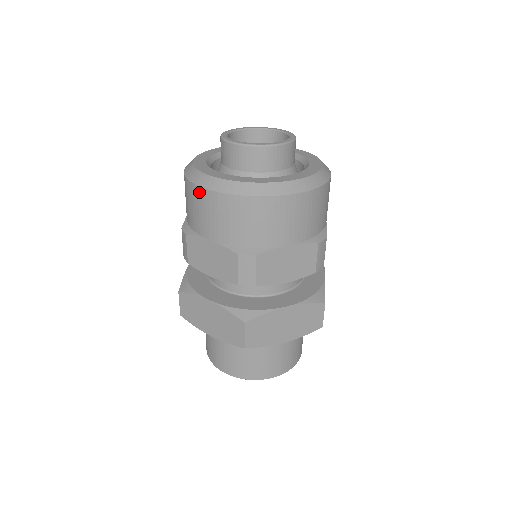
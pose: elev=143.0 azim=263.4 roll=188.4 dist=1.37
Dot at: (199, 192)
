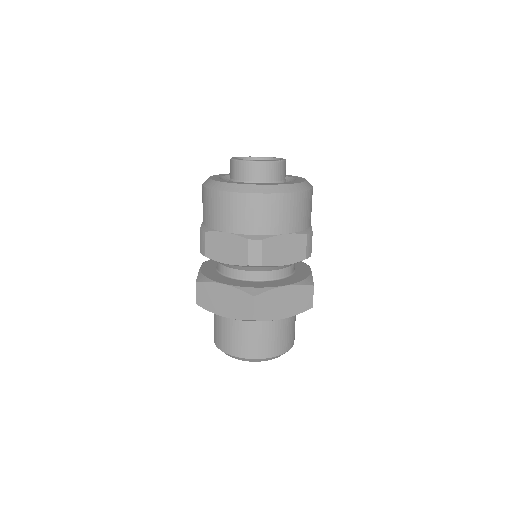
Dot at: (218, 195)
